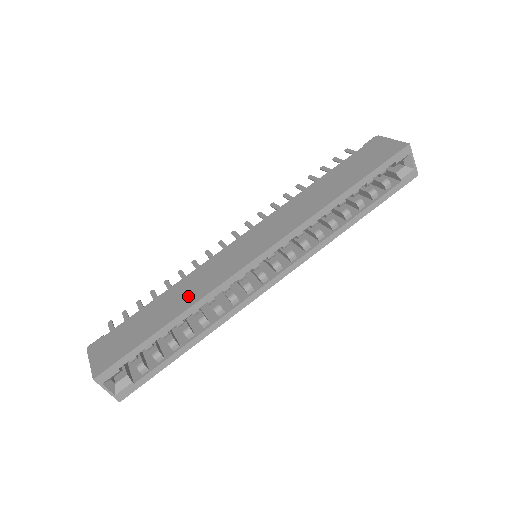
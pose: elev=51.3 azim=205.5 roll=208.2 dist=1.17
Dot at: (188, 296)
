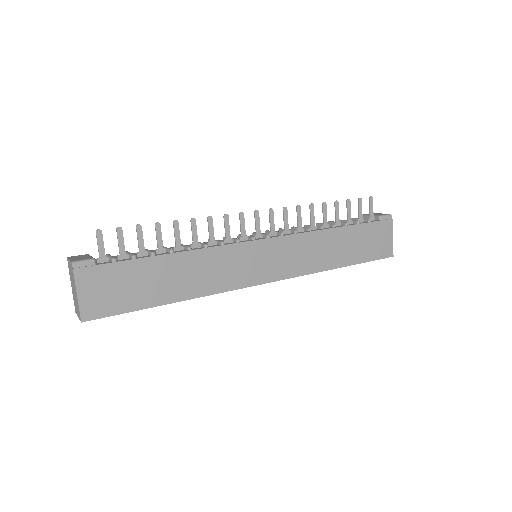
Dot at: (197, 282)
